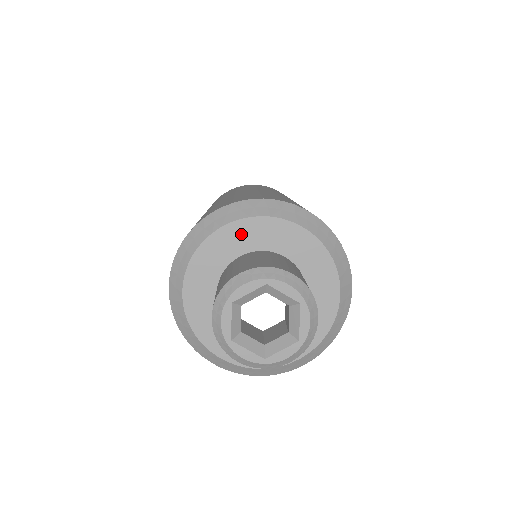
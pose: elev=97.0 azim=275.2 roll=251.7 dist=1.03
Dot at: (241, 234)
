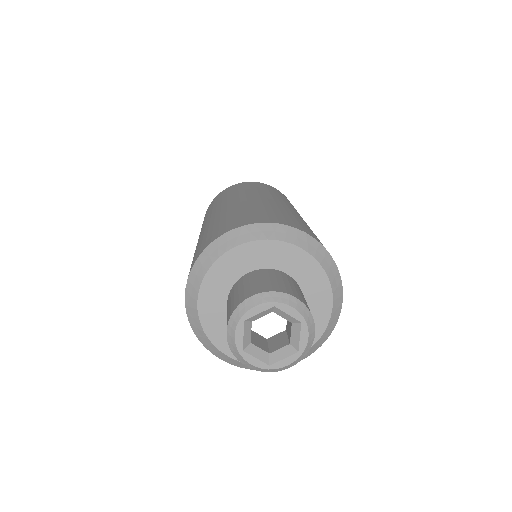
Dot at: (250, 254)
